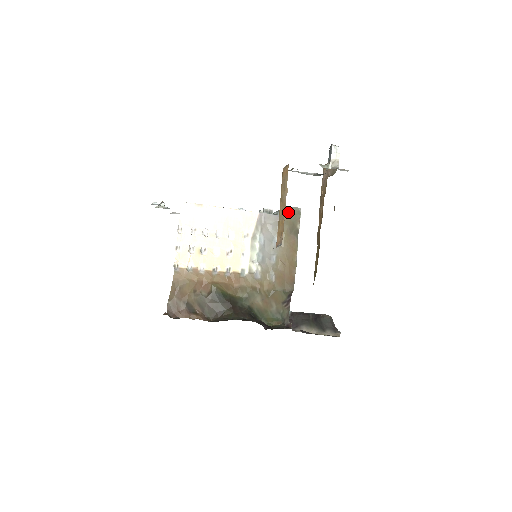
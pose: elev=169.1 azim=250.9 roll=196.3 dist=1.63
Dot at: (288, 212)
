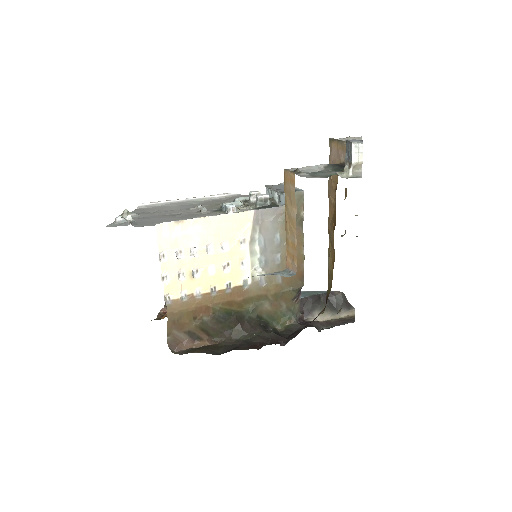
Dot at: occluded
